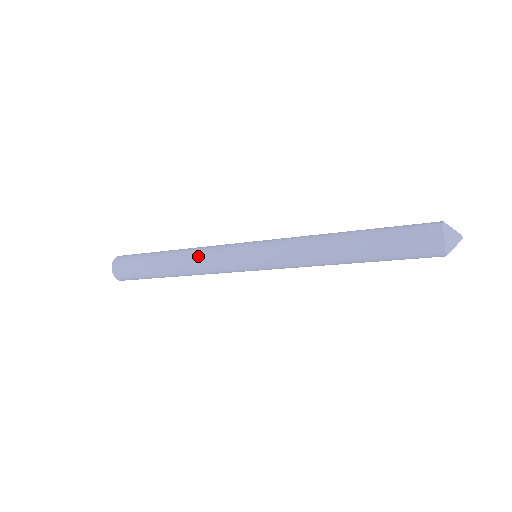
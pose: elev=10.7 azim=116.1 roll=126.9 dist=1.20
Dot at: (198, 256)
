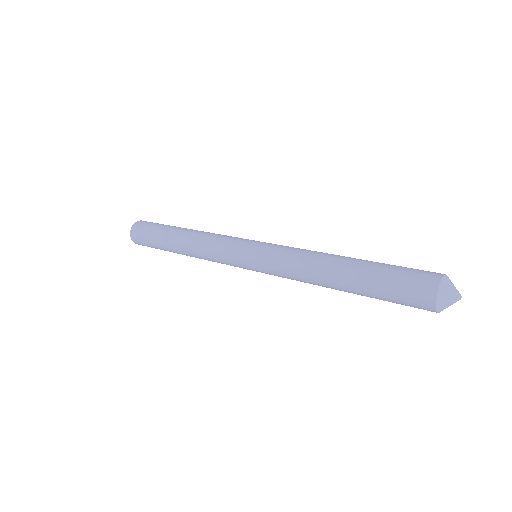
Dot at: (202, 247)
